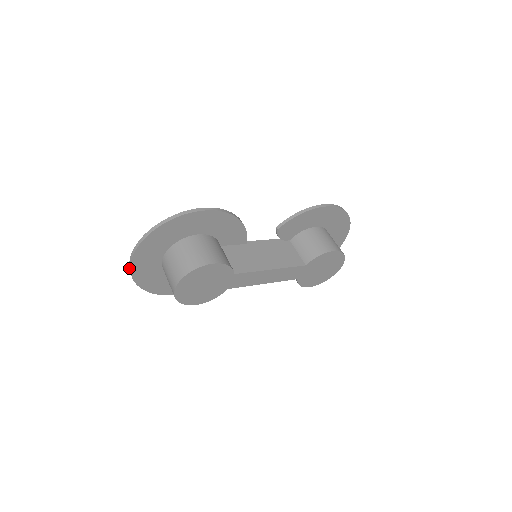
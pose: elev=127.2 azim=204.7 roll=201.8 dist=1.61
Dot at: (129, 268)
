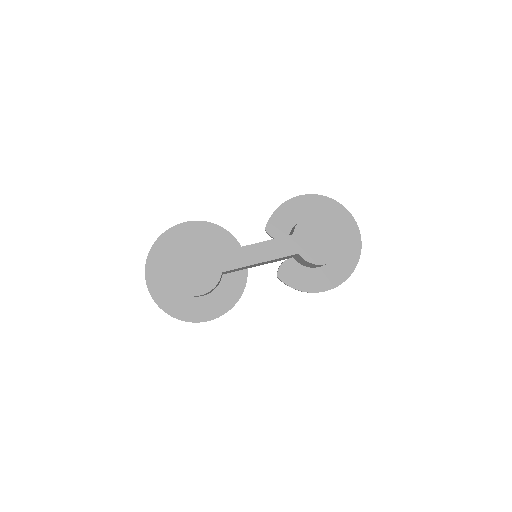
Dot at: (150, 293)
